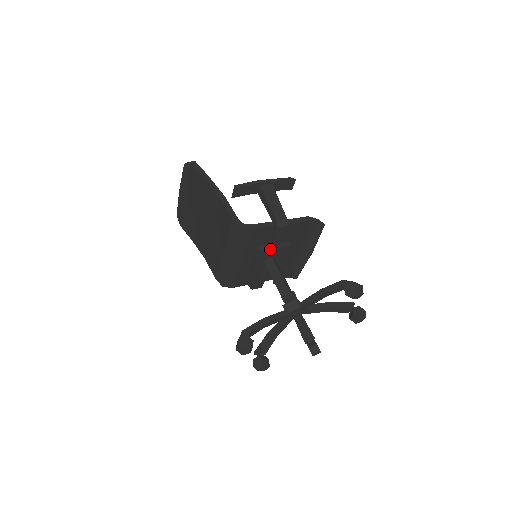
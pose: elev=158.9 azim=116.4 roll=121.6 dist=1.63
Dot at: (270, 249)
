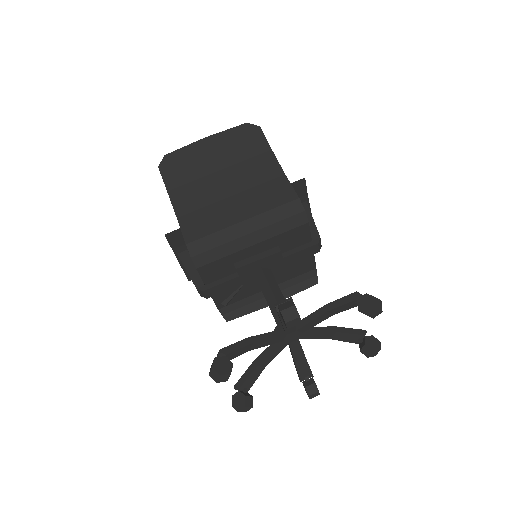
Dot at: (283, 259)
